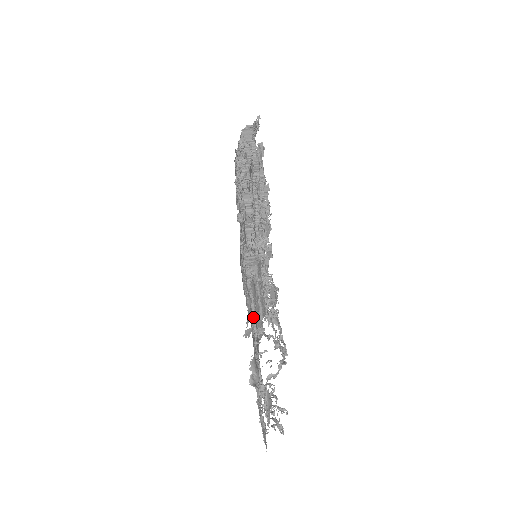
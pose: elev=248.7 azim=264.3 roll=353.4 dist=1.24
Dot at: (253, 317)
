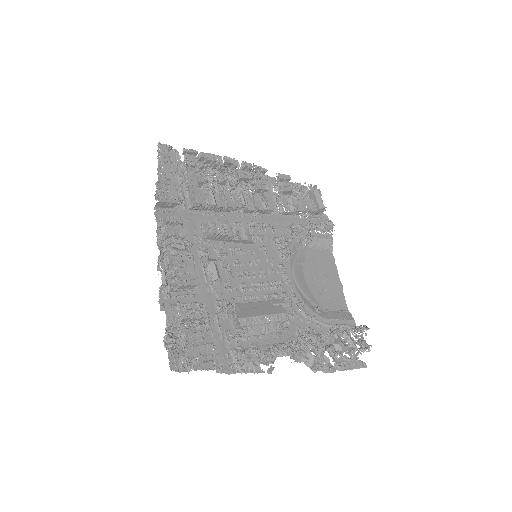
Dot at: (276, 333)
